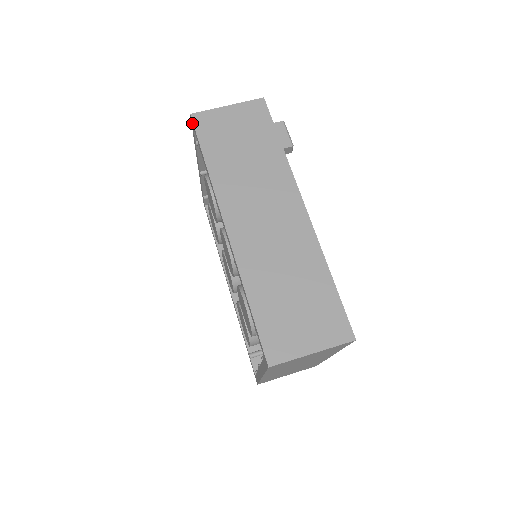
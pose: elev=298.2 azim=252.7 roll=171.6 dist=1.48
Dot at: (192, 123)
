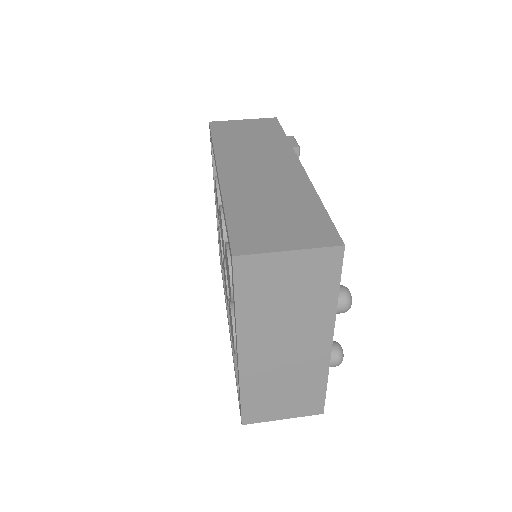
Dot at: occluded
